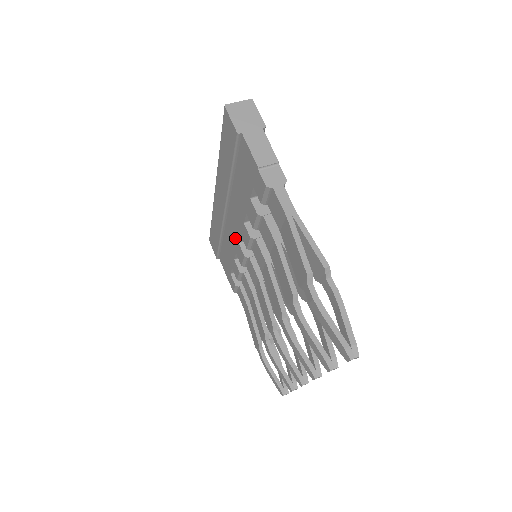
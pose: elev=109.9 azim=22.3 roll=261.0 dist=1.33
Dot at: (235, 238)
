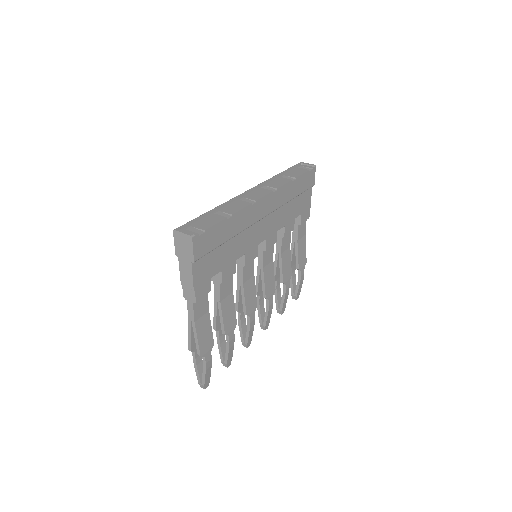
Dot at: occluded
